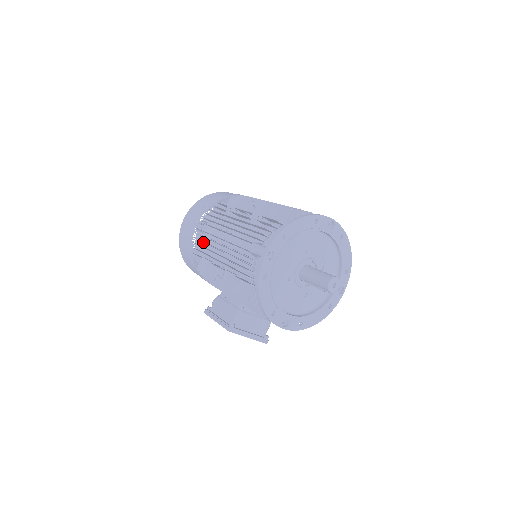
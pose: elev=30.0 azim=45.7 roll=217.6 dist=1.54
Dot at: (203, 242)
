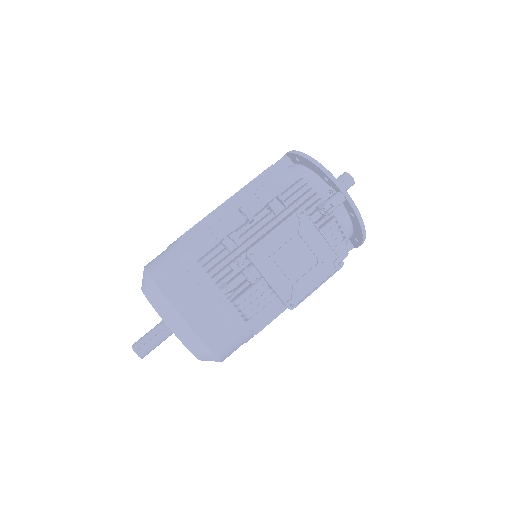
Dot at: (202, 222)
